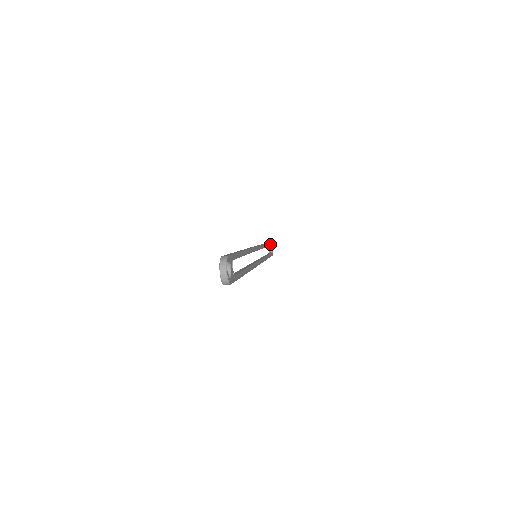
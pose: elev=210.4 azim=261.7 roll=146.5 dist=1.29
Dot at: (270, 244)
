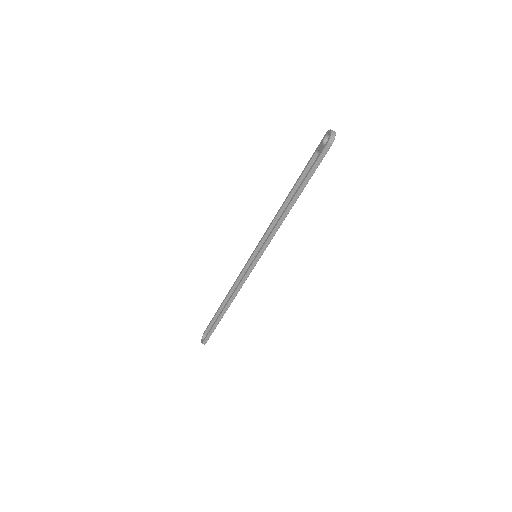
Dot at: occluded
